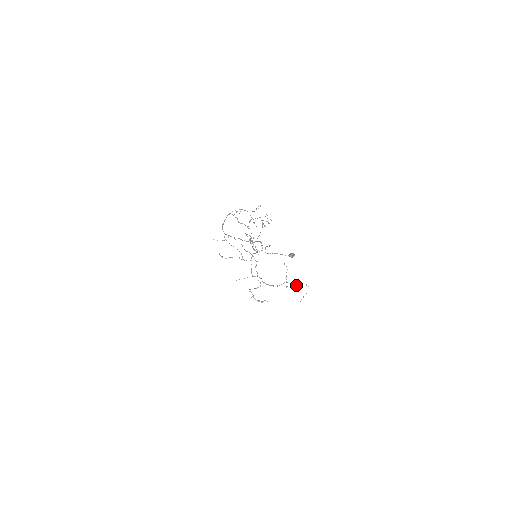
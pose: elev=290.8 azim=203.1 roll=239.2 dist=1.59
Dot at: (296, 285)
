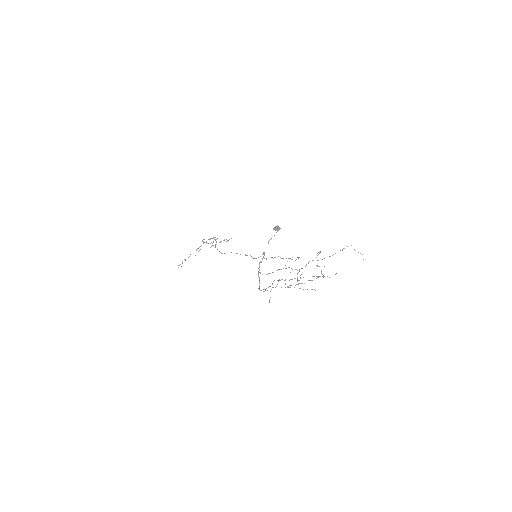
Dot at: occluded
